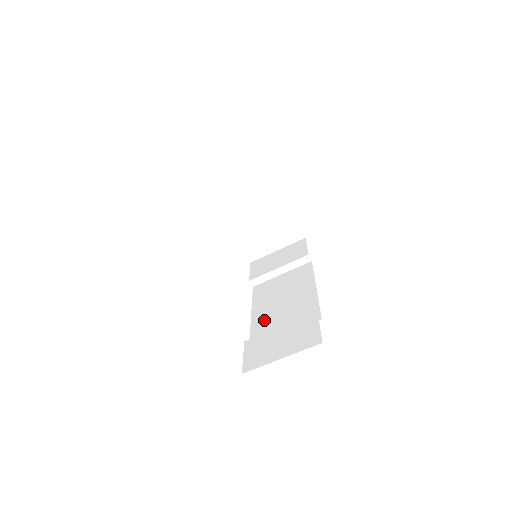
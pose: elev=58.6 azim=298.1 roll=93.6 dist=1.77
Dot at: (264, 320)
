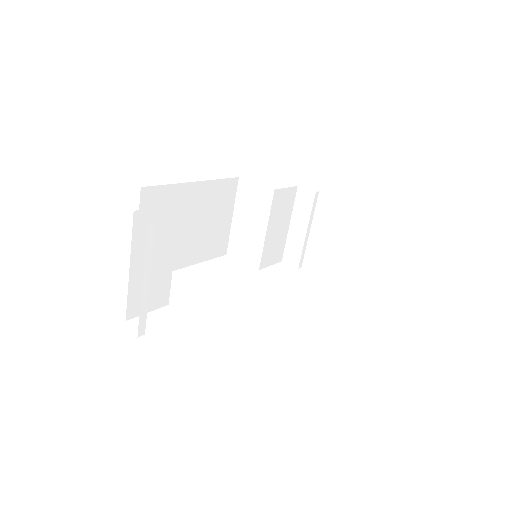
Dot at: occluded
